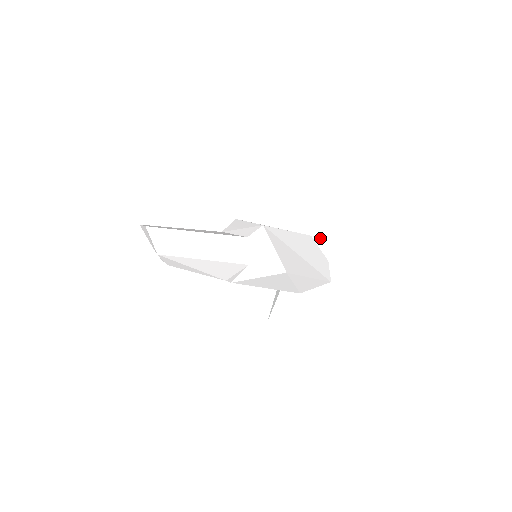
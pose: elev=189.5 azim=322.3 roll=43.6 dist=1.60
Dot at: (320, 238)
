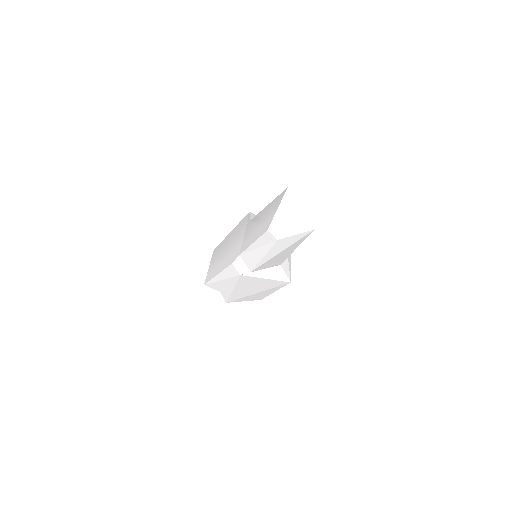
Dot at: occluded
